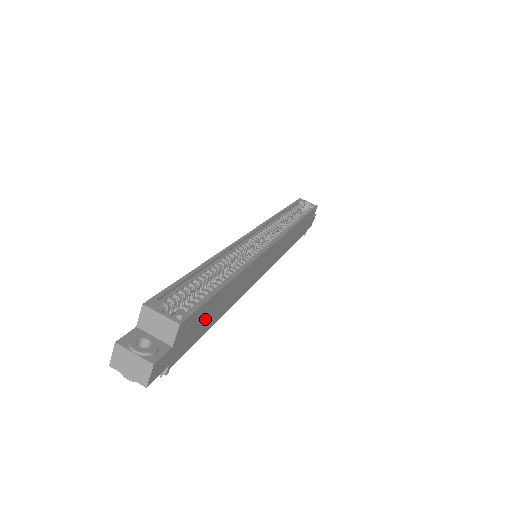
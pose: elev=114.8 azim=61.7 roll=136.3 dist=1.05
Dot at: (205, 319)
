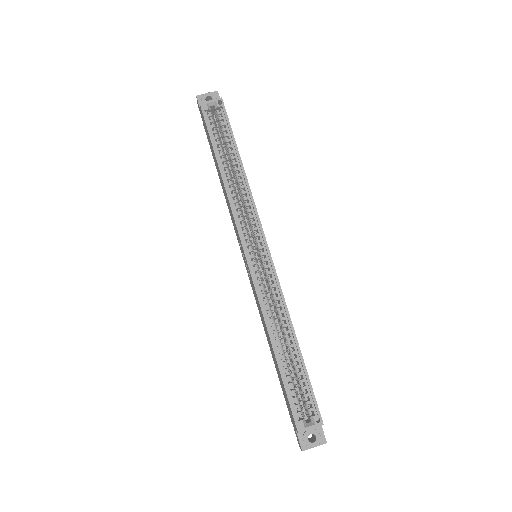
Dot at: occluded
